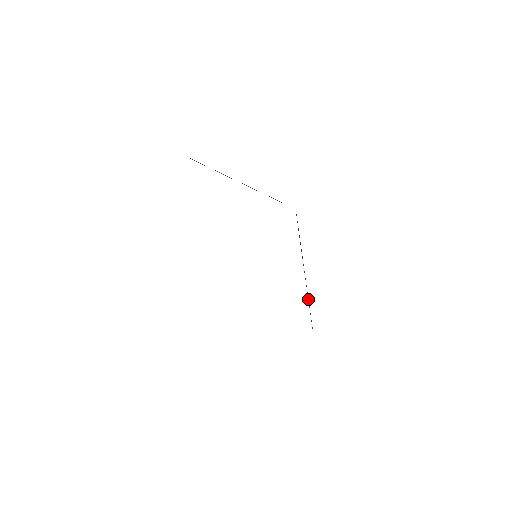
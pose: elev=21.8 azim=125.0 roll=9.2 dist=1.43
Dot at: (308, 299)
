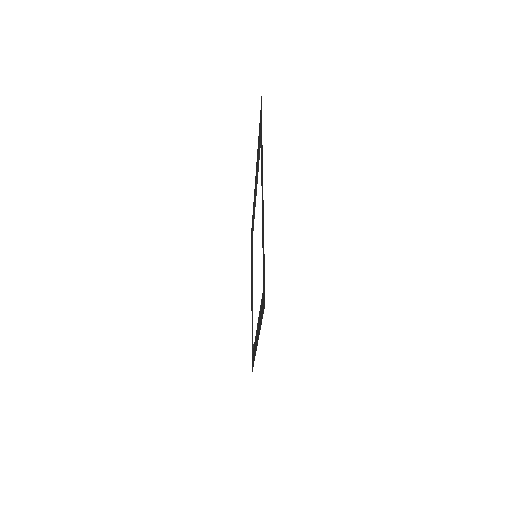
Dot at: occluded
